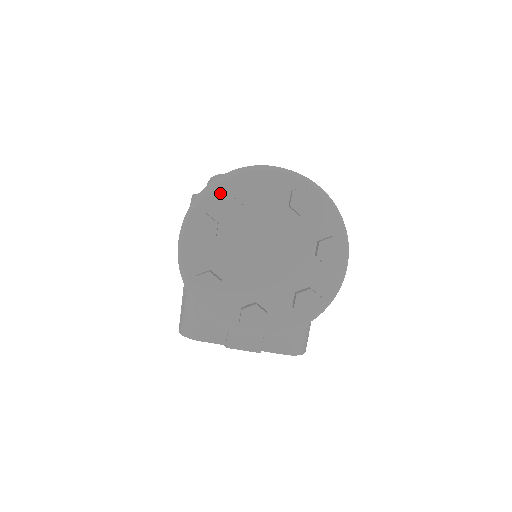
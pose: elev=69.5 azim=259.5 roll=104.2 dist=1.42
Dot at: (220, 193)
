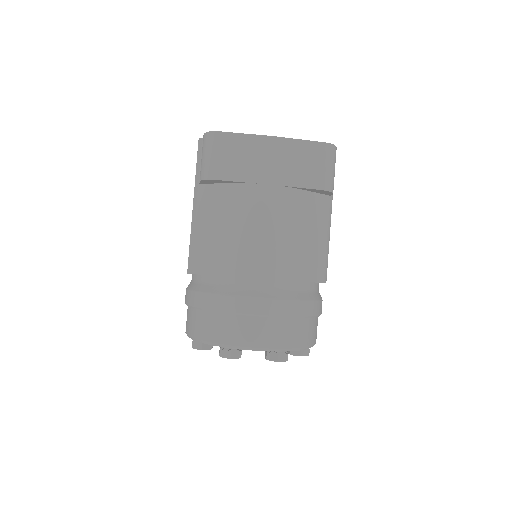
Dot at: occluded
